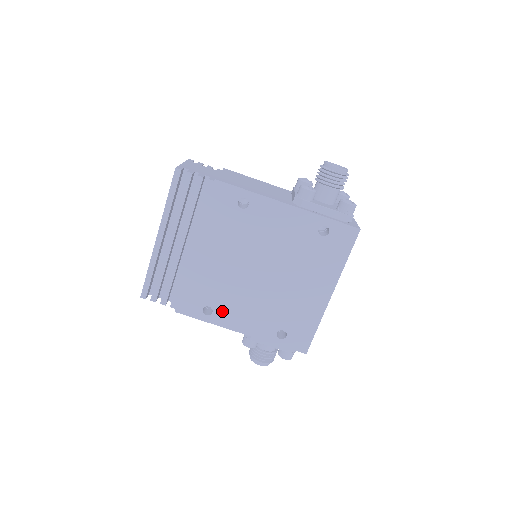
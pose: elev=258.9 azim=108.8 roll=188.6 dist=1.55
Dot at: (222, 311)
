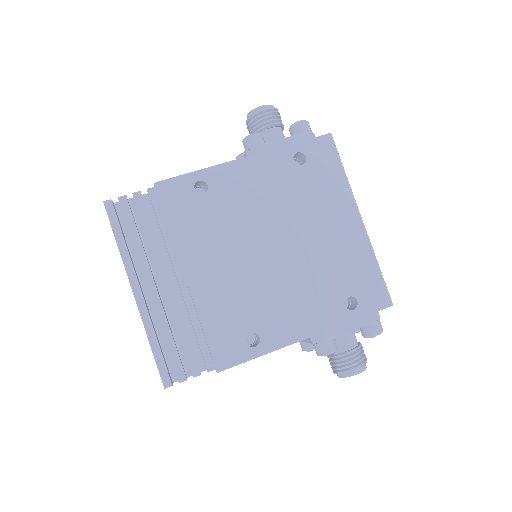
Dot at: (269, 327)
